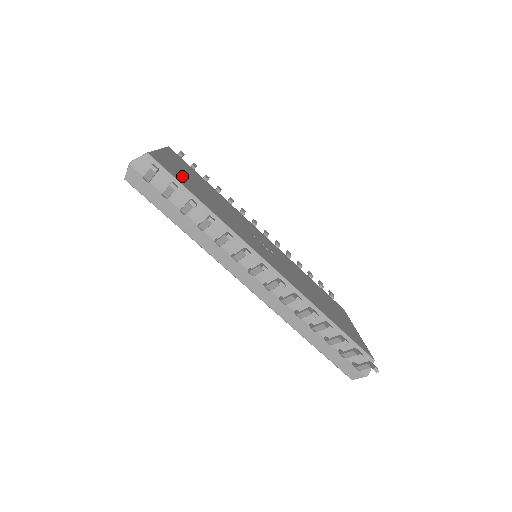
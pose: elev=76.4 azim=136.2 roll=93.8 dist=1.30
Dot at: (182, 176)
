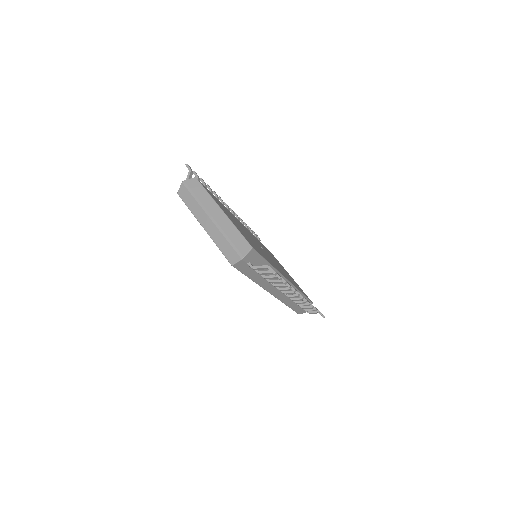
Dot at: occluded
